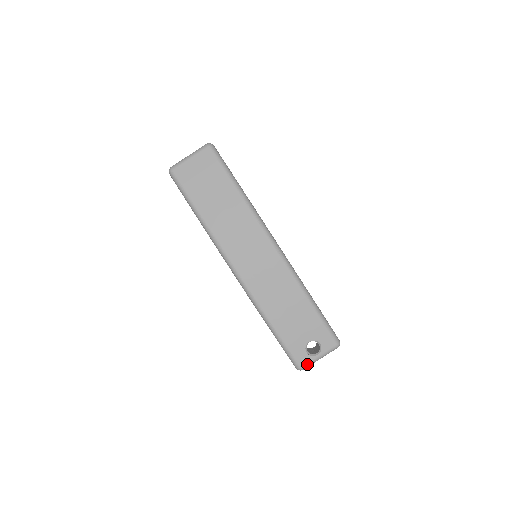
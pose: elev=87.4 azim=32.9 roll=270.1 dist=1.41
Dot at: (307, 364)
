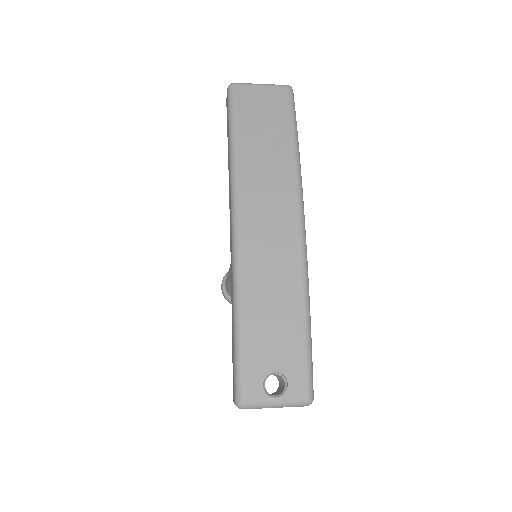
Dot at: (254, 402)
